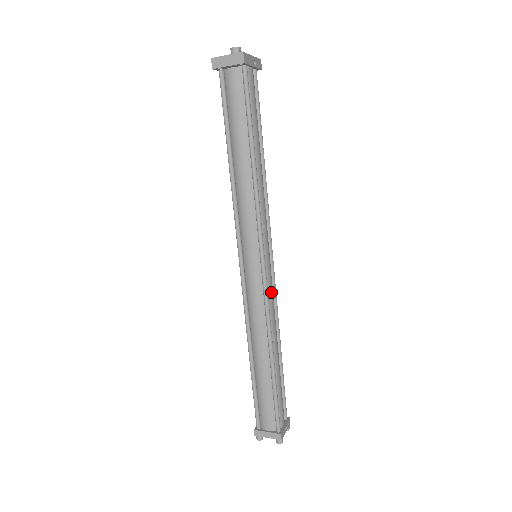
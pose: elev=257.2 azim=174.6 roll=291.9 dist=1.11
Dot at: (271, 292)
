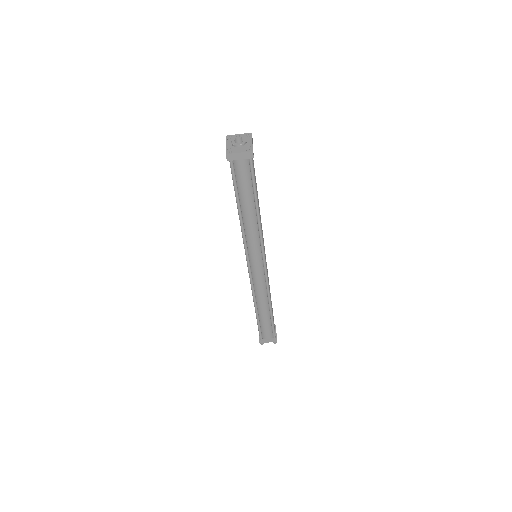
Dot at: (267, 273)
